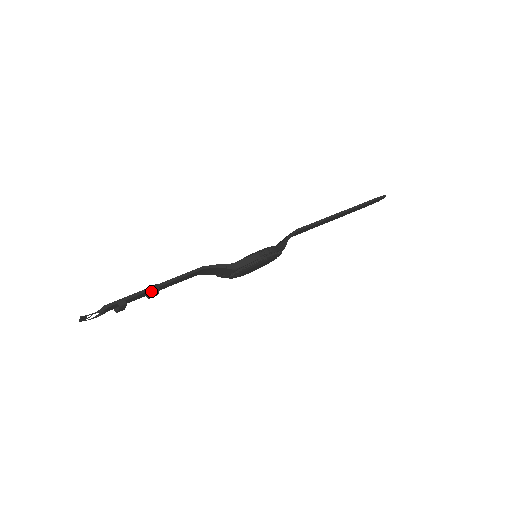
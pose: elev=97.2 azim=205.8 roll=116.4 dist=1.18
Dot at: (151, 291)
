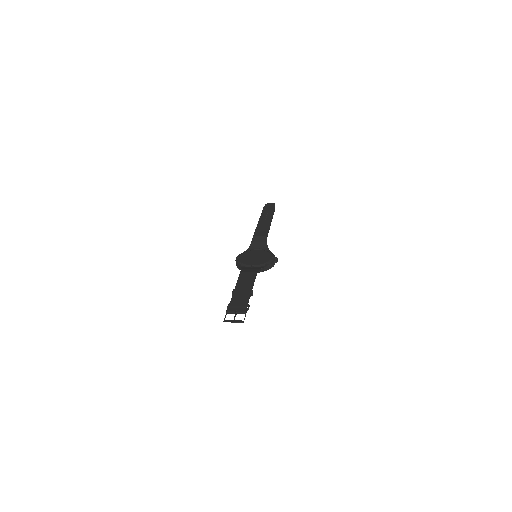
Dot at: (245, 293)
